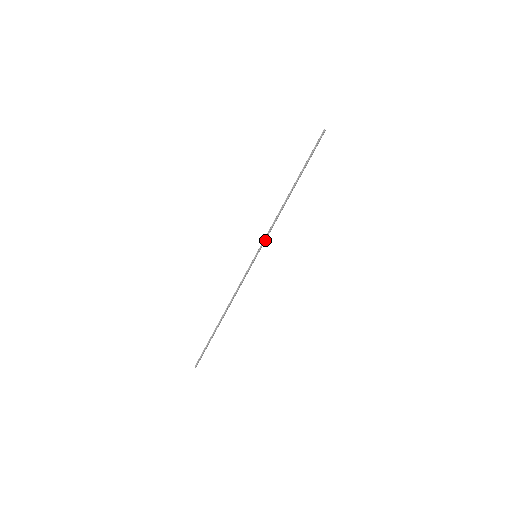
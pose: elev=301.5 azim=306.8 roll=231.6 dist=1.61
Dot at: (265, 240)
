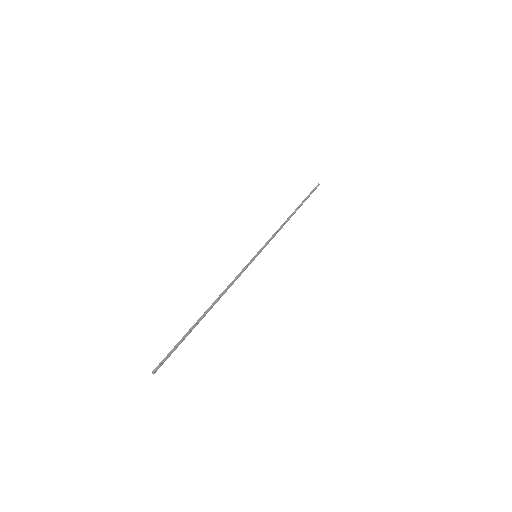
Dot at: (266, 245)
